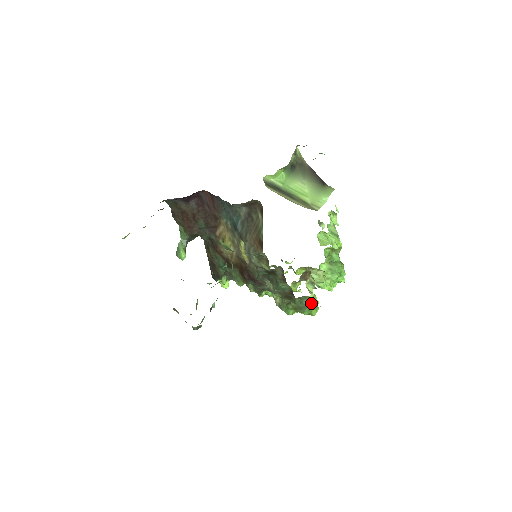
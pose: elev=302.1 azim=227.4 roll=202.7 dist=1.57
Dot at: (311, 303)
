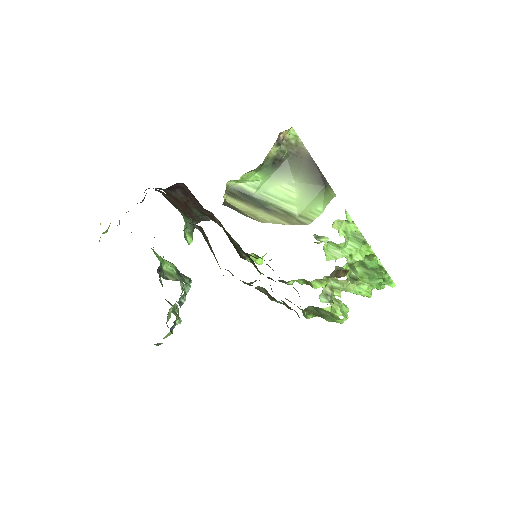
Dot at: (331, 314)
